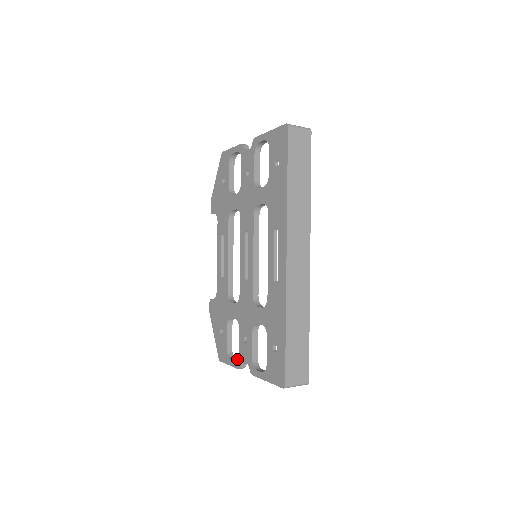
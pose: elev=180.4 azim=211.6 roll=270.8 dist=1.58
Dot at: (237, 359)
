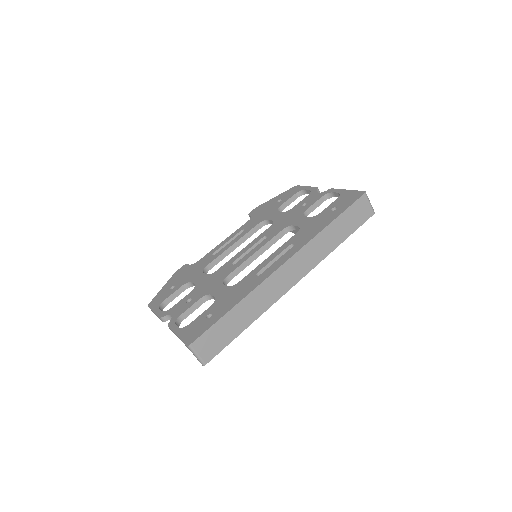
Dot at: occluded
